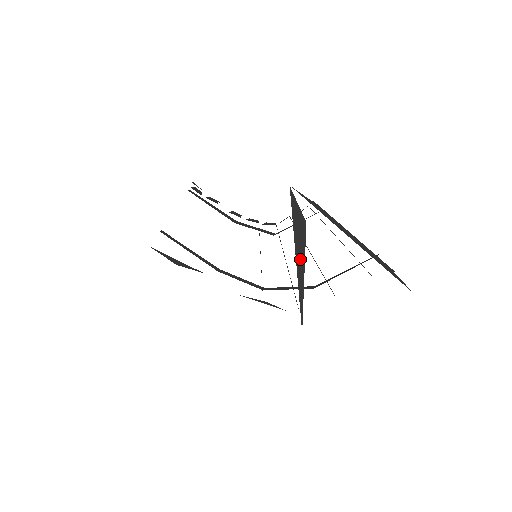
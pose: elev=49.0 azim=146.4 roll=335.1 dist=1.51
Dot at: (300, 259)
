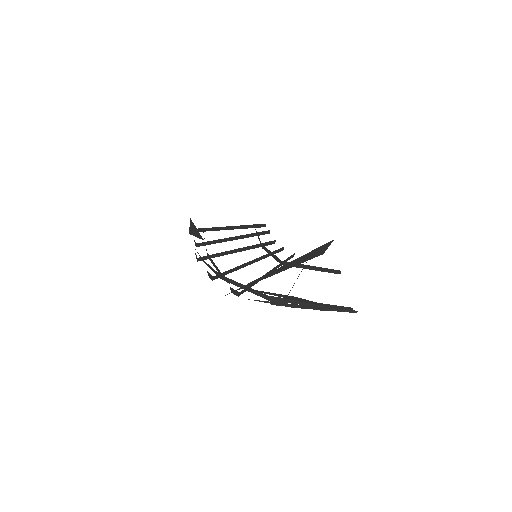
Dot at: (293, 264)
